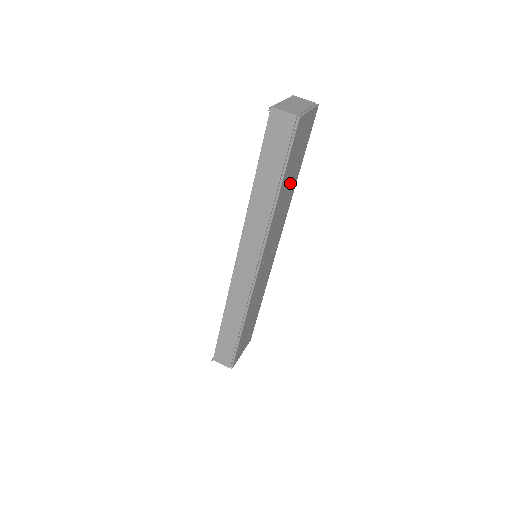
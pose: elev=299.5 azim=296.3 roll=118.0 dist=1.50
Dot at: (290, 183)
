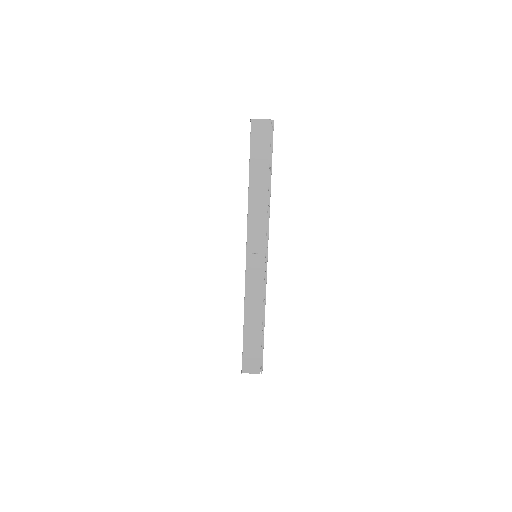
Dot at: occluded
